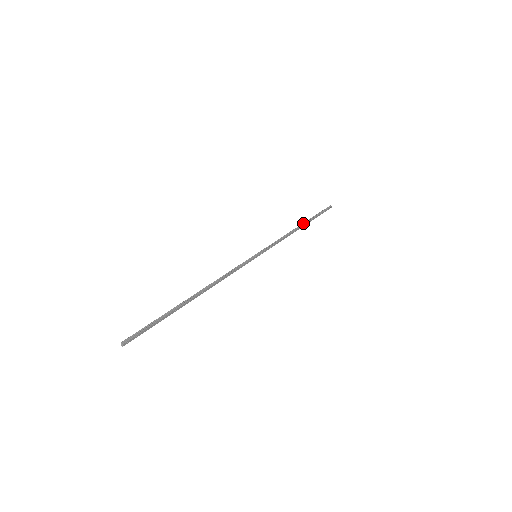
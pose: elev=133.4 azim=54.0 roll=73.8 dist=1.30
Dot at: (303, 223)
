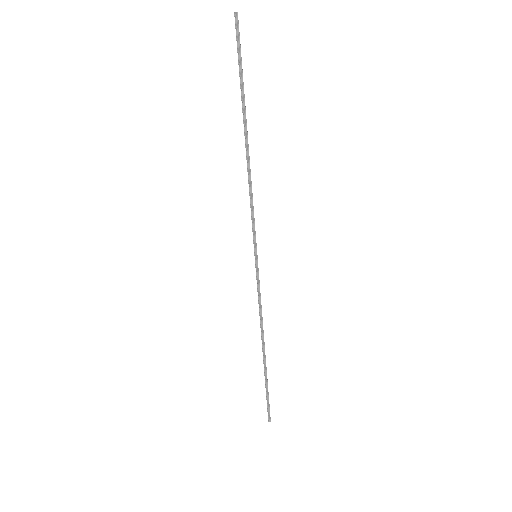
Dot at: (244, 129)
